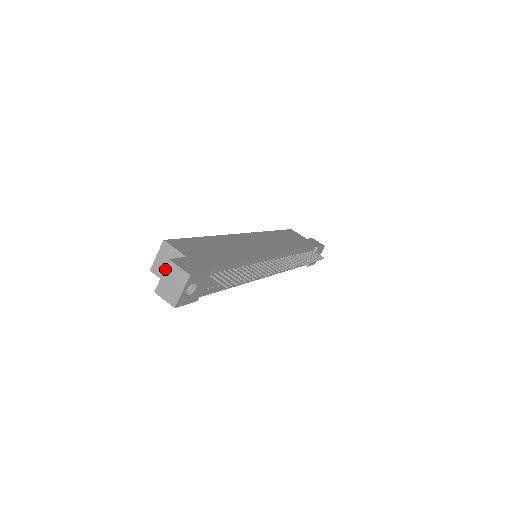
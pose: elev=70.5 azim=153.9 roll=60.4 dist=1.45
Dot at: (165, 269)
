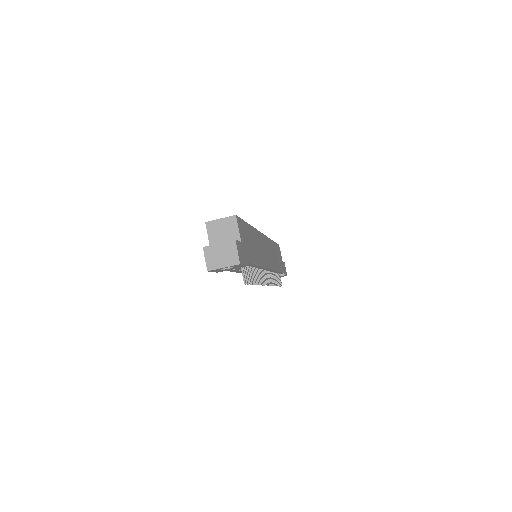
Dot at: (226, 242)
